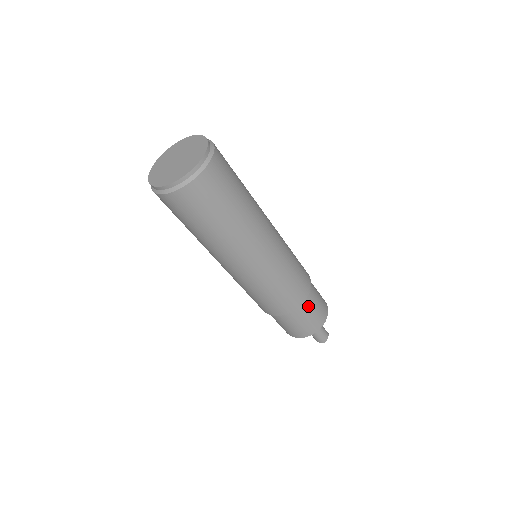
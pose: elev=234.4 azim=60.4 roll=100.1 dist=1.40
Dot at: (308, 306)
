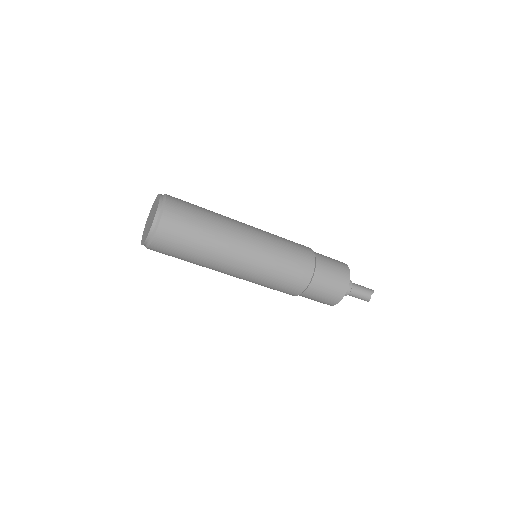
Dot at: (317, 286)
